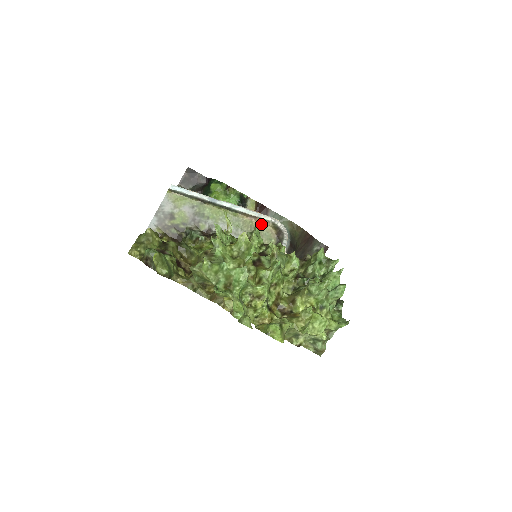
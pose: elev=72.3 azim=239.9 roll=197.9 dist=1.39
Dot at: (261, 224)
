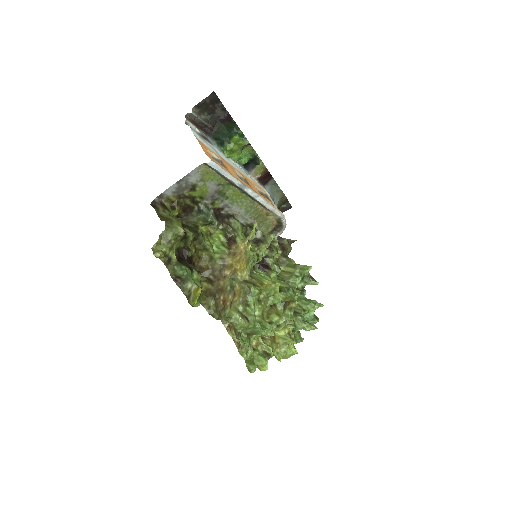
Dot at: (269, 215)
